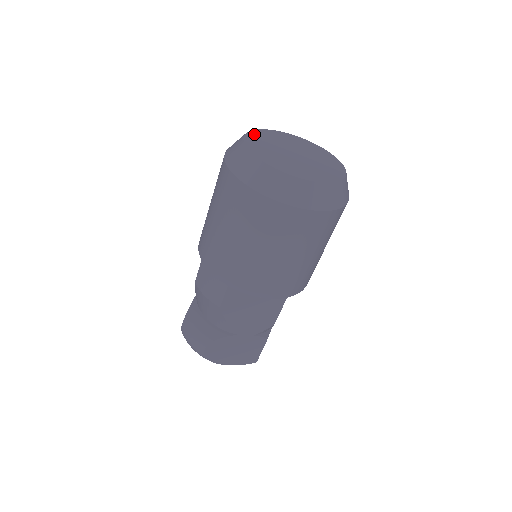
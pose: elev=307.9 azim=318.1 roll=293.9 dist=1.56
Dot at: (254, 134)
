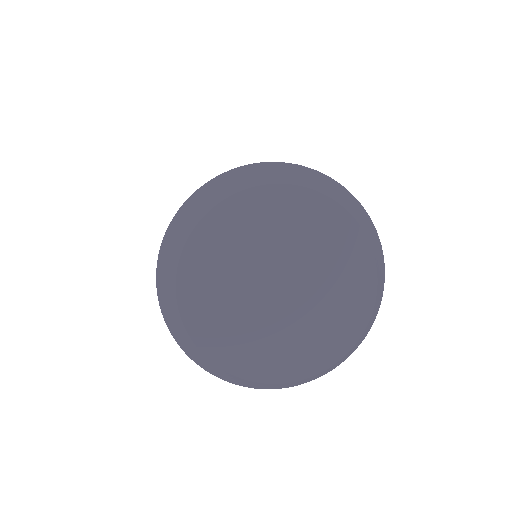
Dot at: (205, 234)
